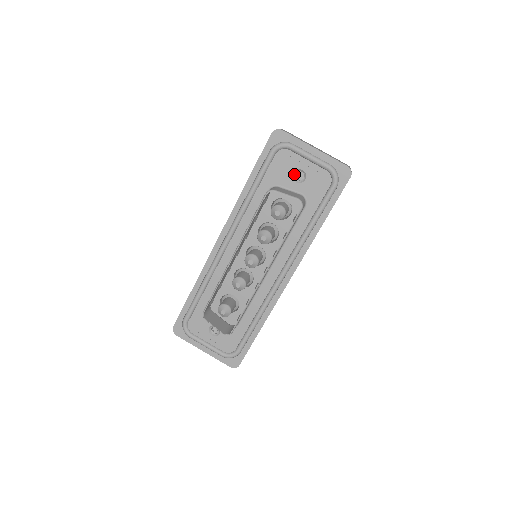
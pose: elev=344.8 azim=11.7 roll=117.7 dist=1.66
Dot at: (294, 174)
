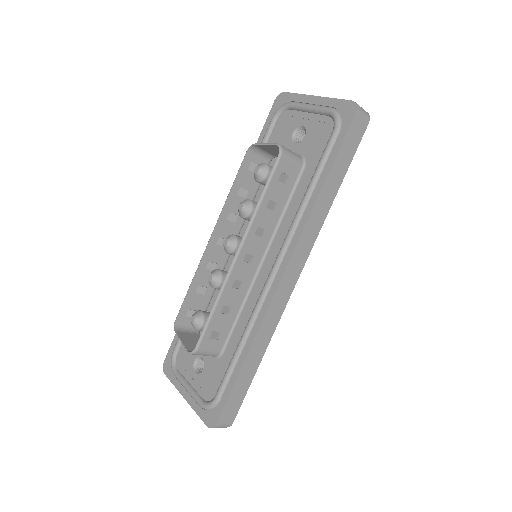
Dot at: (295, 135)
